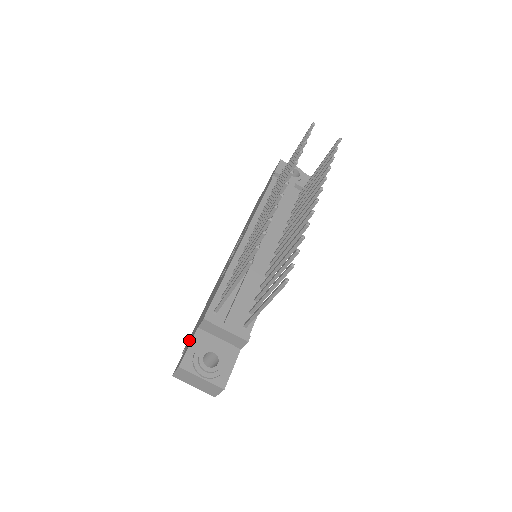
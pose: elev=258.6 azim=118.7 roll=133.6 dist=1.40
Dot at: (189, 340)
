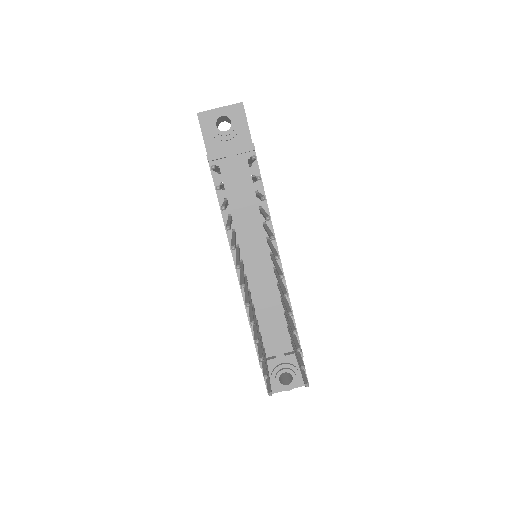
Dot at: occluded
